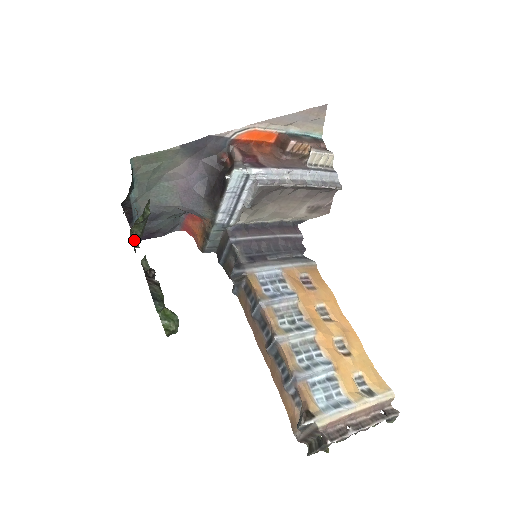
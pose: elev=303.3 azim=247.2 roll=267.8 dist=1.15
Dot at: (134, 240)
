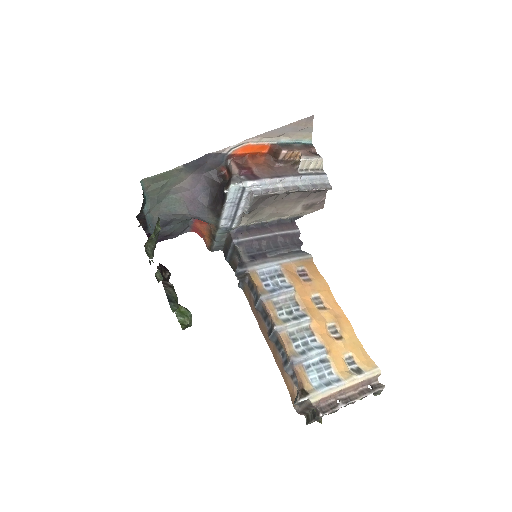
Dot at: occluded
